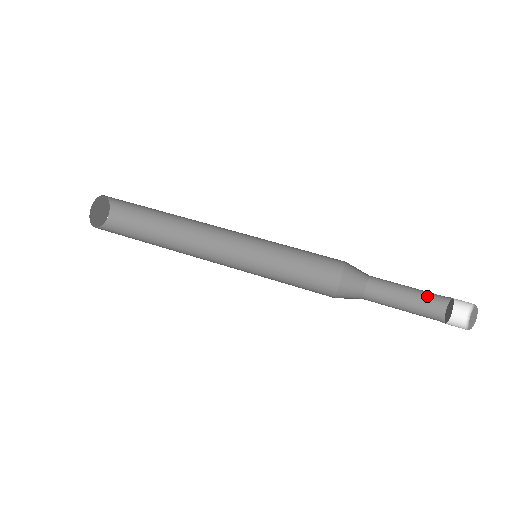
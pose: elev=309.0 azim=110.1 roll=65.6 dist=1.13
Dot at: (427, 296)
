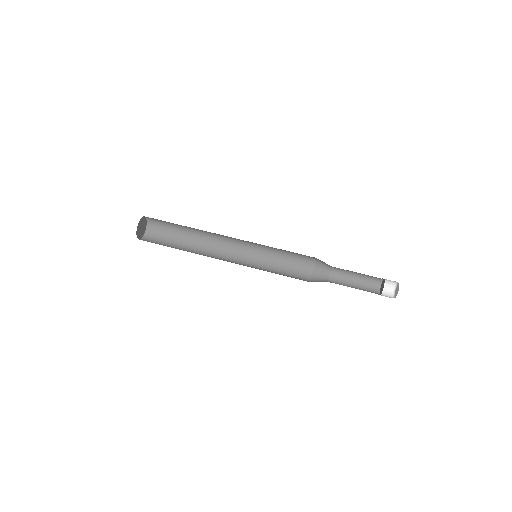
Dot at: (370, 276)
